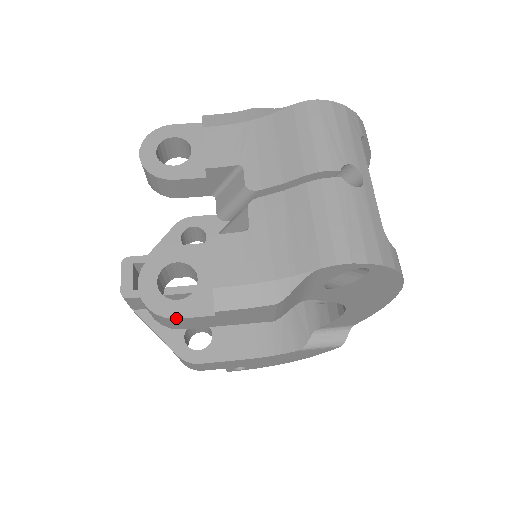
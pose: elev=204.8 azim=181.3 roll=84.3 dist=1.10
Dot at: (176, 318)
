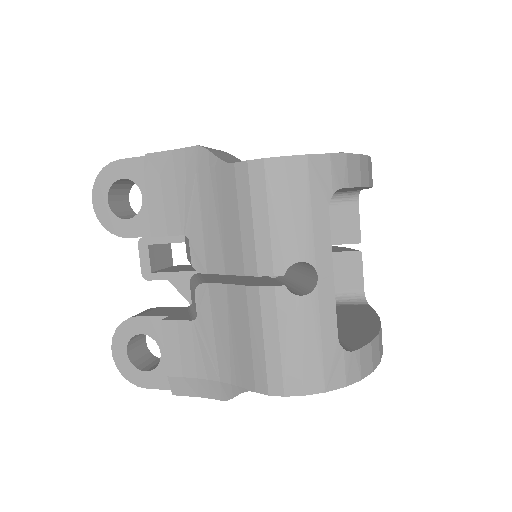
Dot at: (146, 388)
